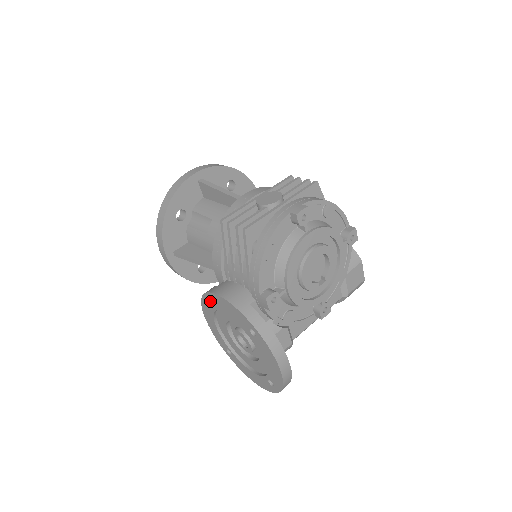
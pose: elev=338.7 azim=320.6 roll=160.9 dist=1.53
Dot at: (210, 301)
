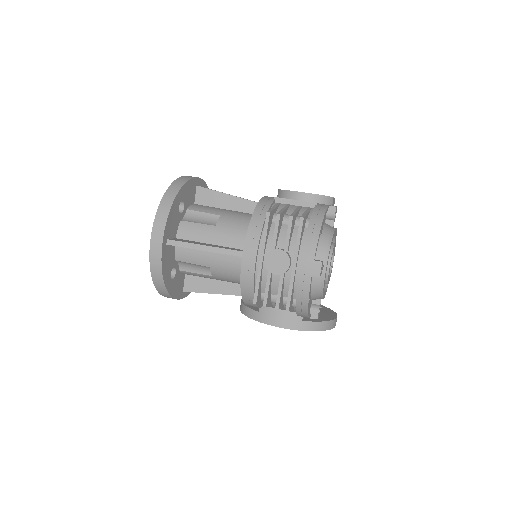
Dot at: occluded
